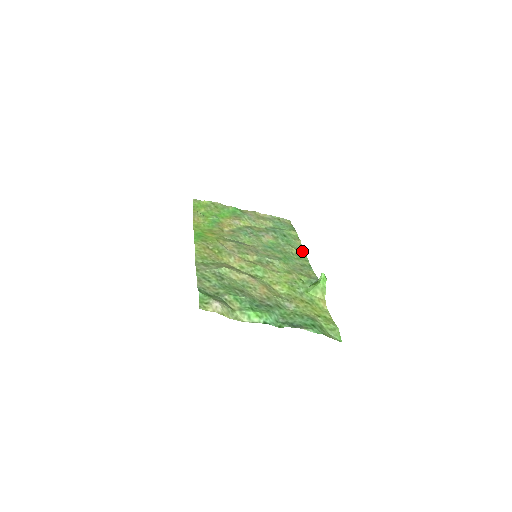
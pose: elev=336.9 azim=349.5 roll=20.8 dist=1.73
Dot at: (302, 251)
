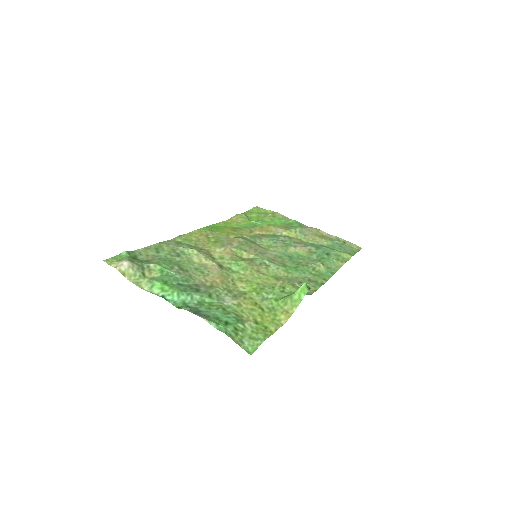
Dot at: (333, 271)
